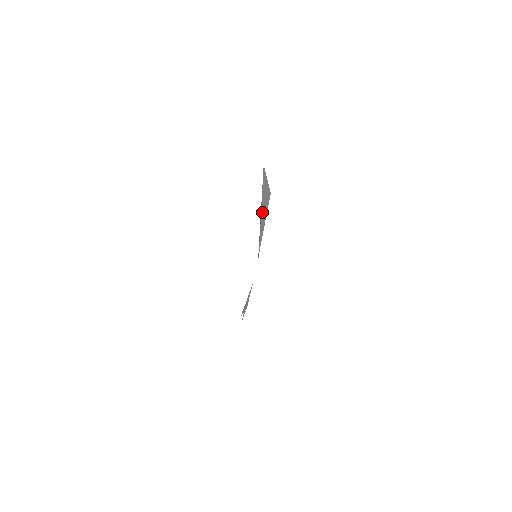
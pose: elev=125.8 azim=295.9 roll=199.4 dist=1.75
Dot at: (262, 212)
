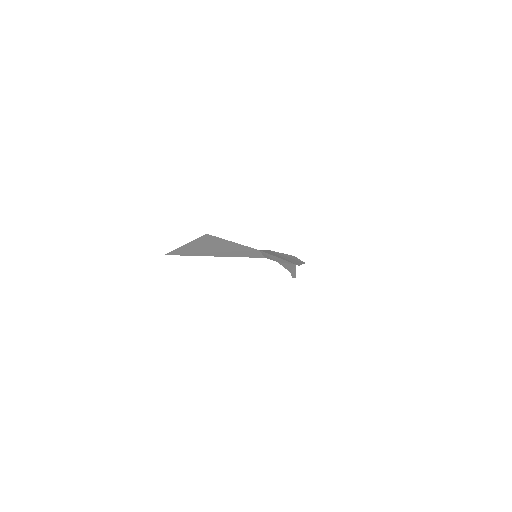
Dot at: (217, 249)
